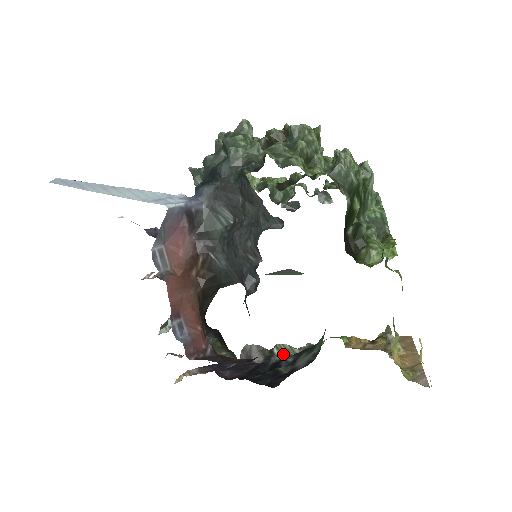
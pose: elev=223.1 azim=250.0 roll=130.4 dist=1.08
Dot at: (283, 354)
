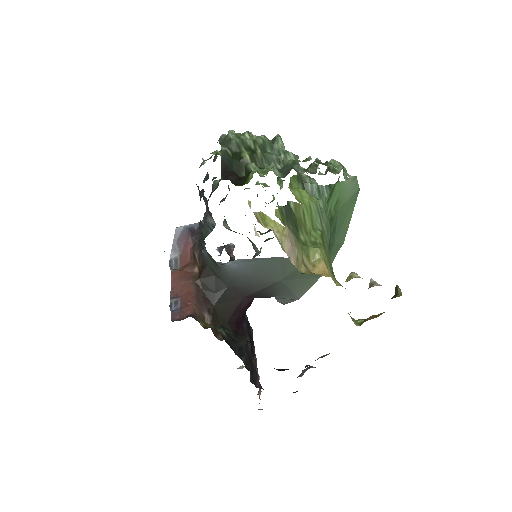
Dot at: (315, 360)
